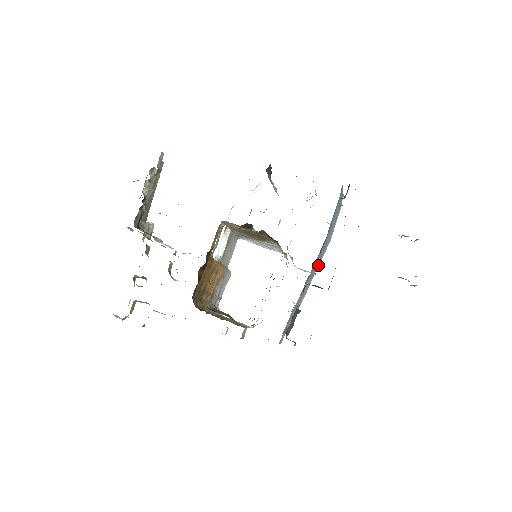
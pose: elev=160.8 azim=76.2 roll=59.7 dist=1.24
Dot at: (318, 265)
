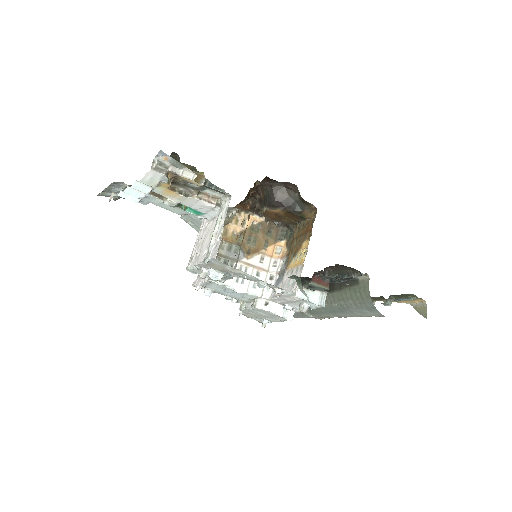
Dot at: occluded
